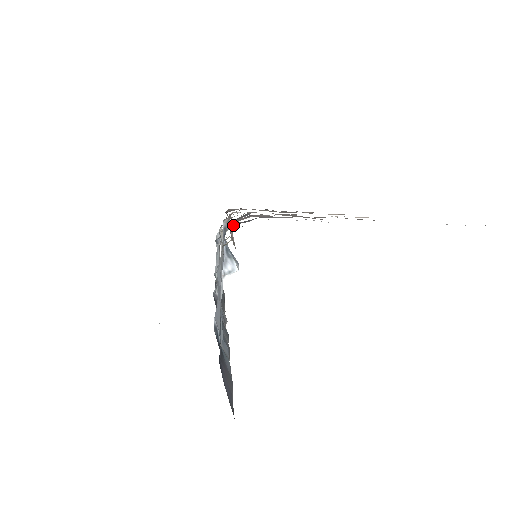
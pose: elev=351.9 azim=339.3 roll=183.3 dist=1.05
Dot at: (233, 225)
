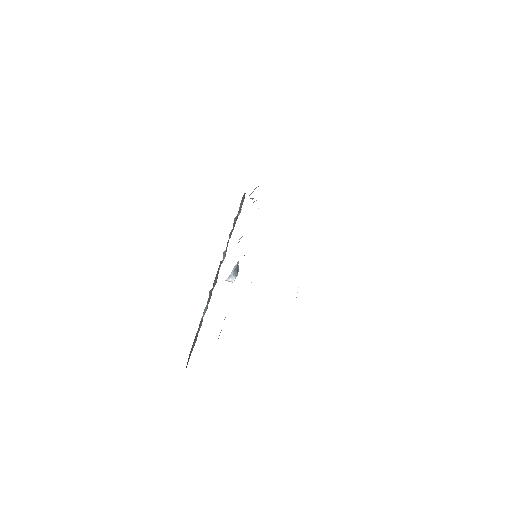
Dot at: occluded
